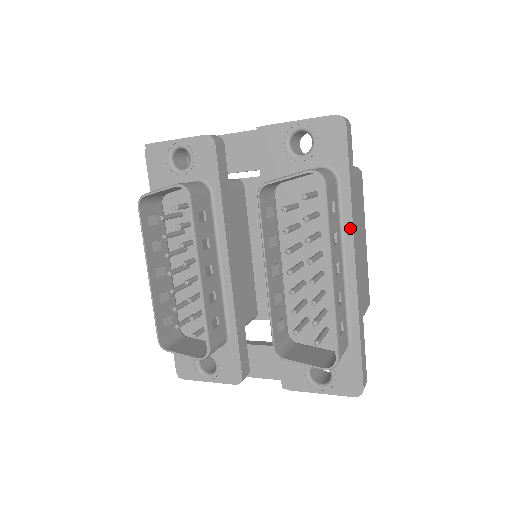
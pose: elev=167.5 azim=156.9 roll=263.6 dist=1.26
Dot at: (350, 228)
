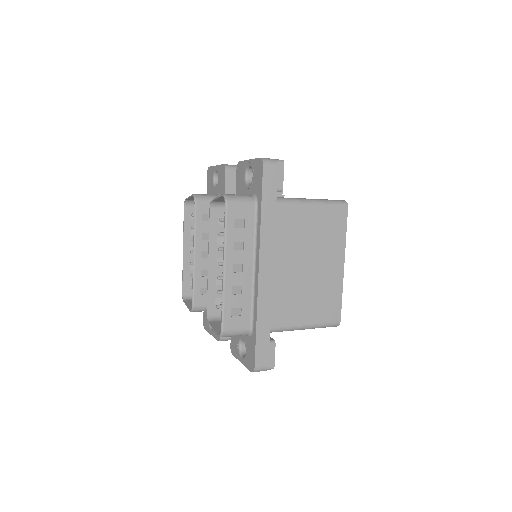
Dot at: (259, 242)
